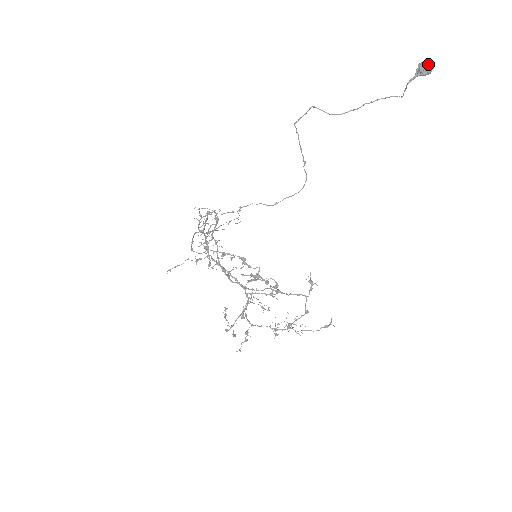
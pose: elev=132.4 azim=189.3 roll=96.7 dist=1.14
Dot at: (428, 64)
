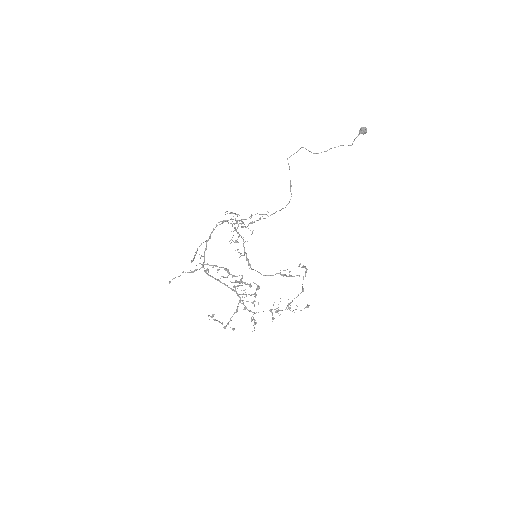
Dot at: (365, 128)
